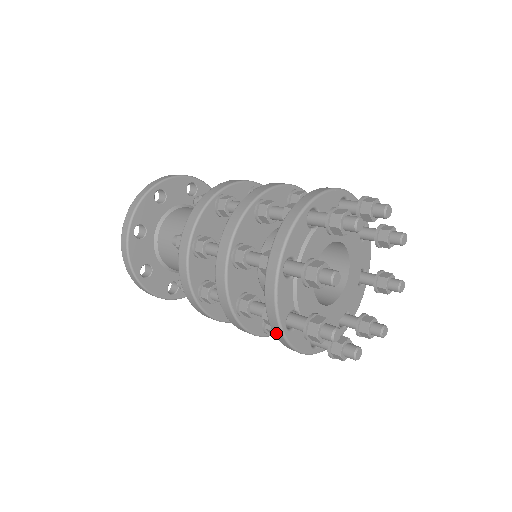
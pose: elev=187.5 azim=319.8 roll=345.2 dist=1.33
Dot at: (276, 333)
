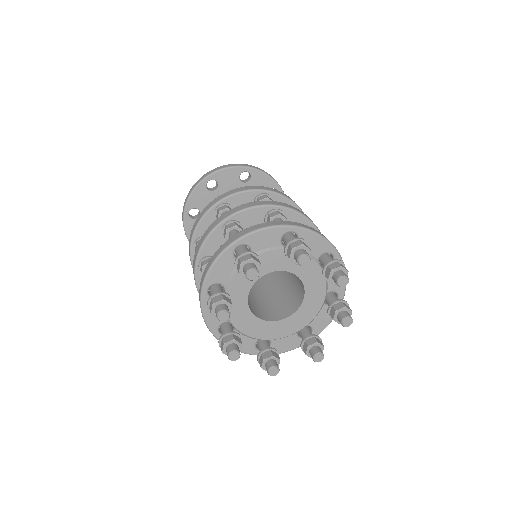
Dot at: occluded
